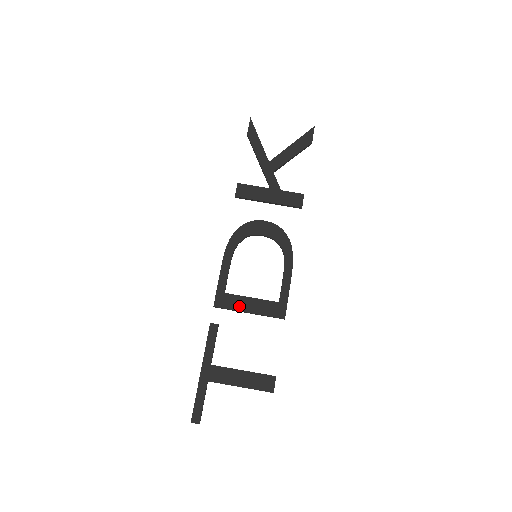
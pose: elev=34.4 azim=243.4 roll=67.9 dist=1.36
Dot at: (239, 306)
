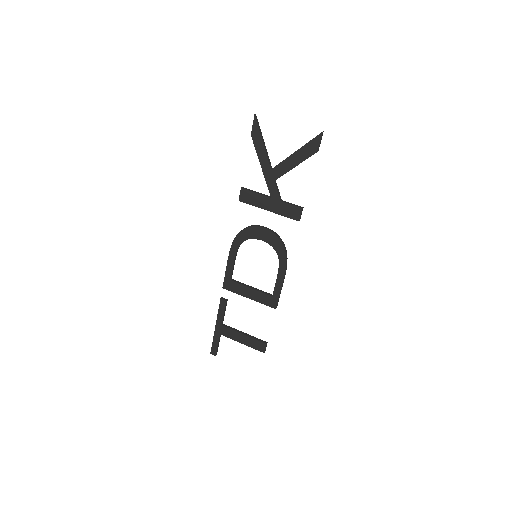
Dot at: (241, 292)
